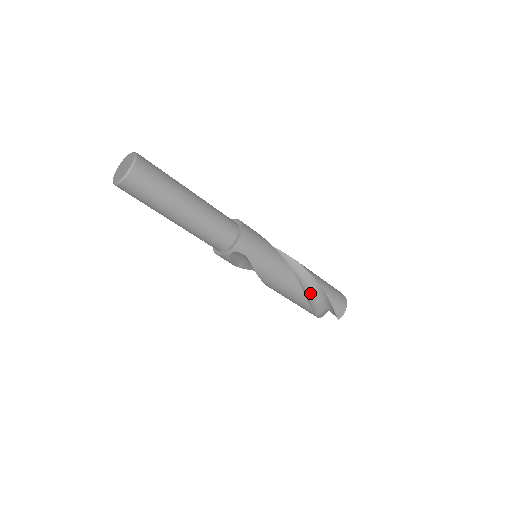
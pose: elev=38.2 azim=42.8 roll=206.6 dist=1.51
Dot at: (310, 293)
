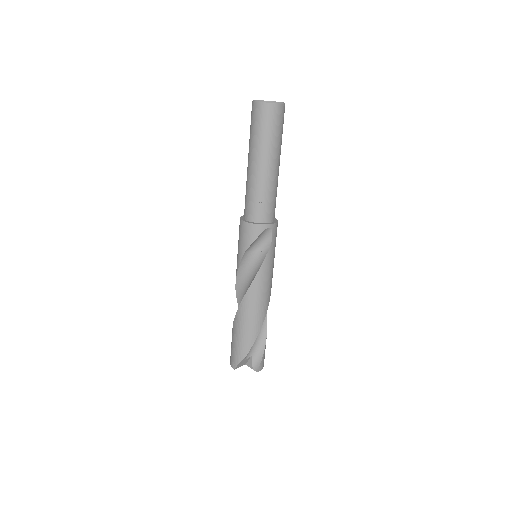
Dot at: occluded
